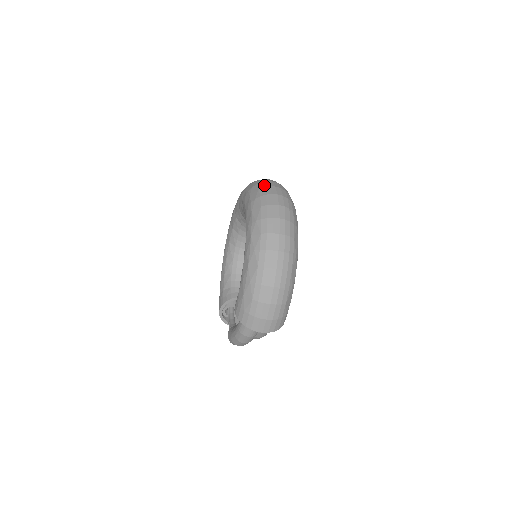
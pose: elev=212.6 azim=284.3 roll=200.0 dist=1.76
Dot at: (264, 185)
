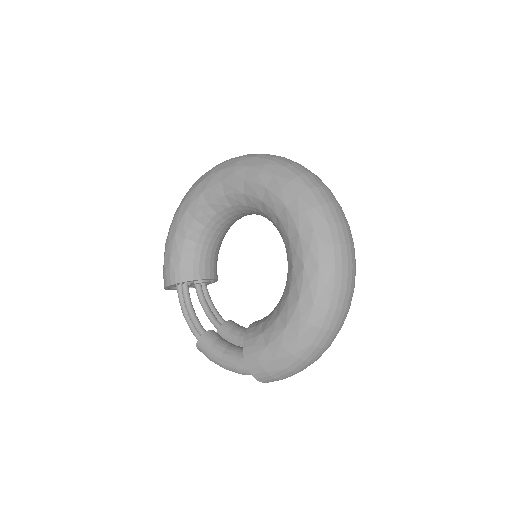
Dot at: (334, 217)
